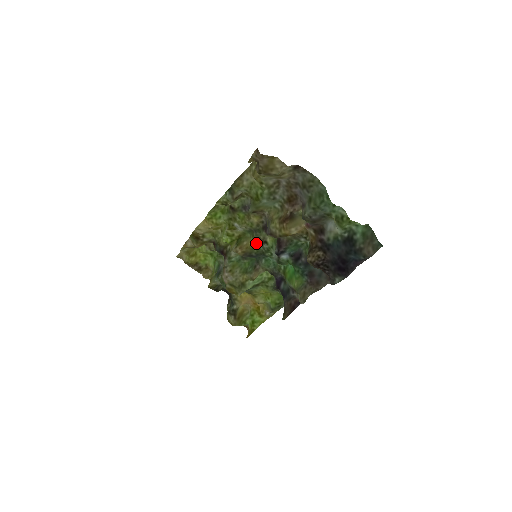
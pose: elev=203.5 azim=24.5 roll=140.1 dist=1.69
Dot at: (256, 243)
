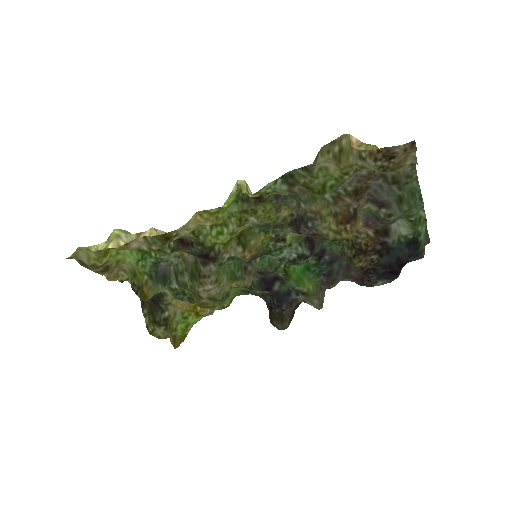
Dot at: (267, 241)
